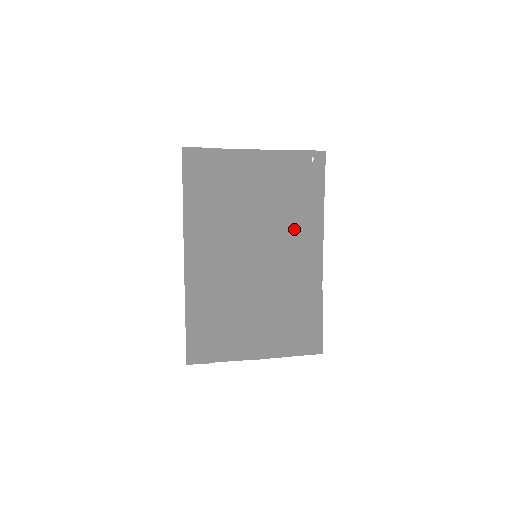
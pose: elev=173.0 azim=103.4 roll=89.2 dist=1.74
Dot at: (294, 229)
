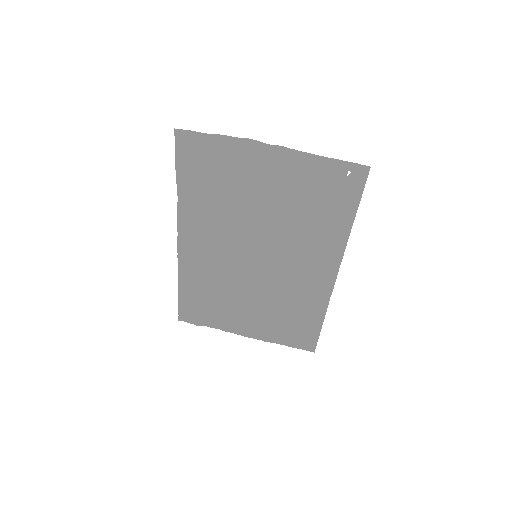
Dot at: (306, 242)
